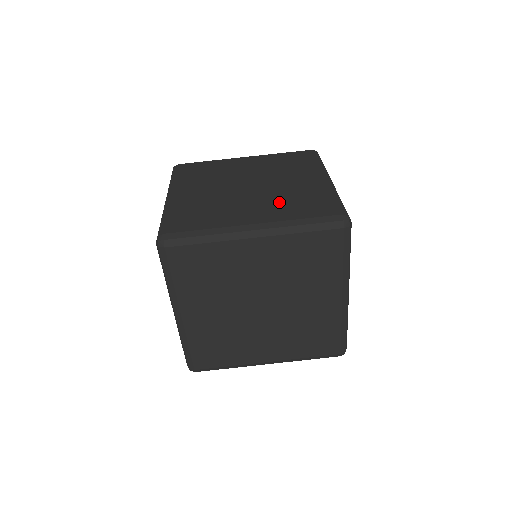
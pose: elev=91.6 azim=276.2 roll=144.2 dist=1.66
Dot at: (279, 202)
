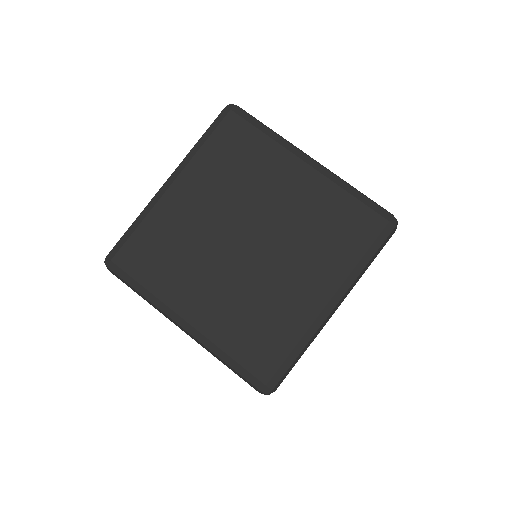
Dot at: occluded
